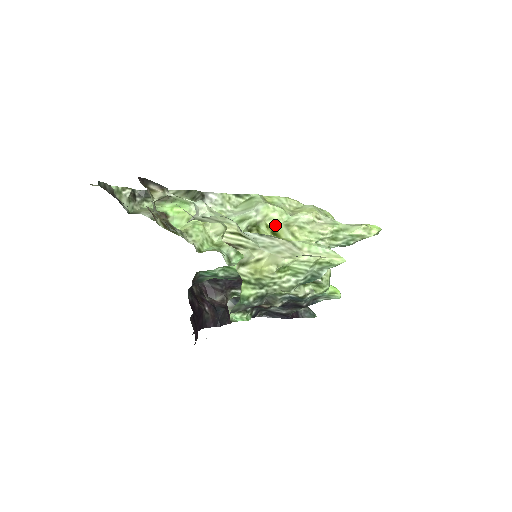
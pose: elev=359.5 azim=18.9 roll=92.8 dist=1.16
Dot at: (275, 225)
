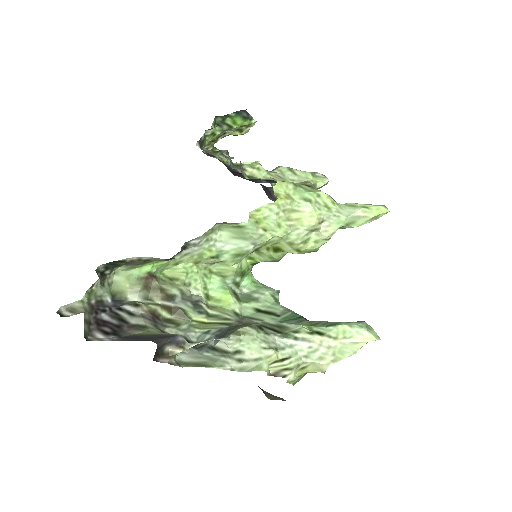
Dot at: (275, 243)
